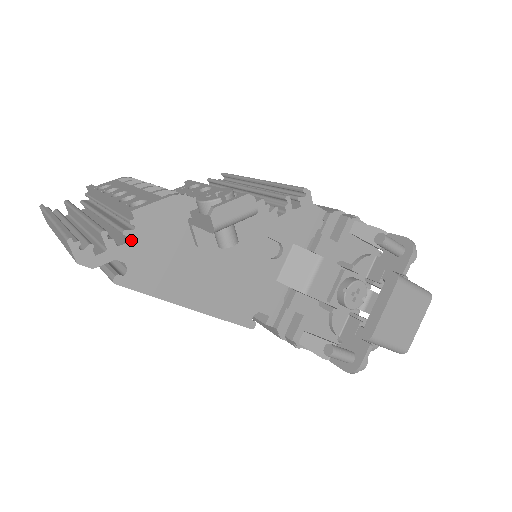
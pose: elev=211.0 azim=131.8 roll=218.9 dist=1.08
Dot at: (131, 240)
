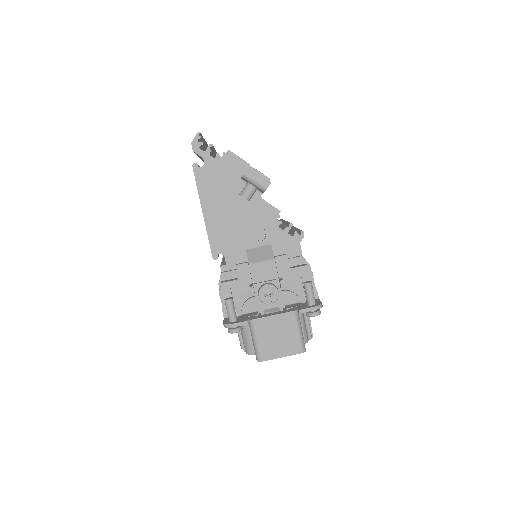
Dot at: (216, 159)
